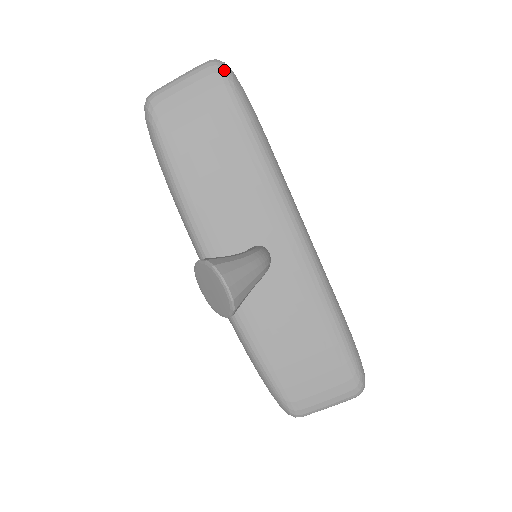
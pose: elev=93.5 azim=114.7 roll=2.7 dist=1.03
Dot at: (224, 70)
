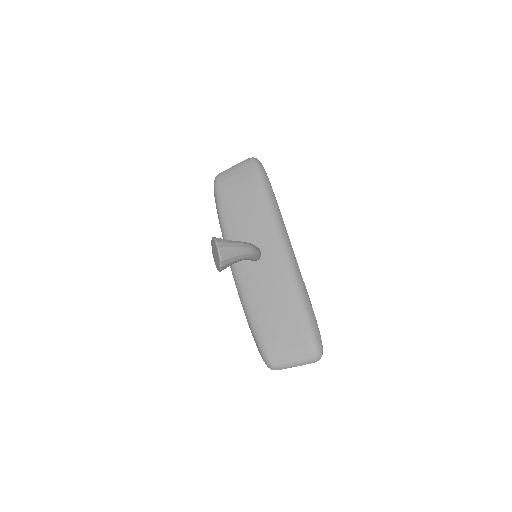
Dot at: (255, 161)
